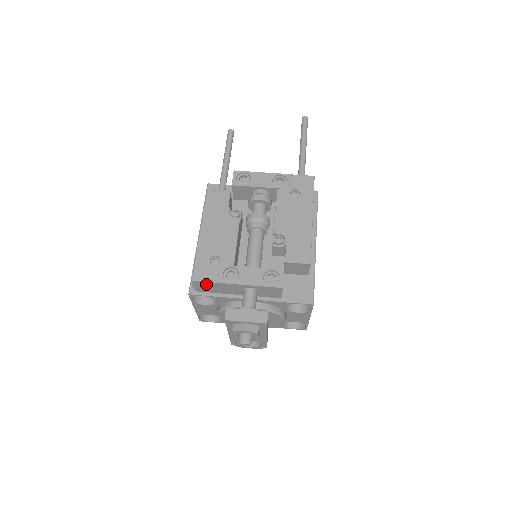
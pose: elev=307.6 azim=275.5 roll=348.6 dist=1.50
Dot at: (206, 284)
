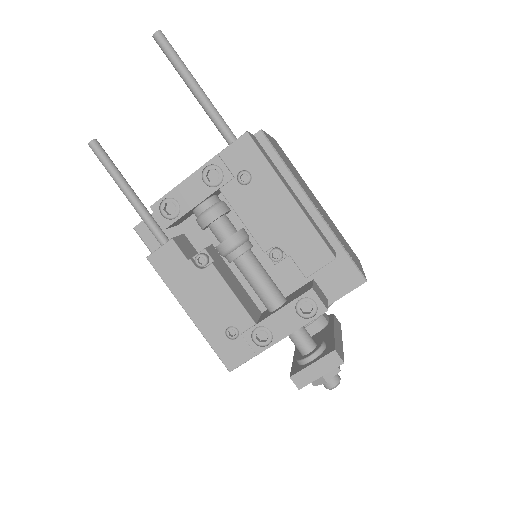
Dot at: occluded
